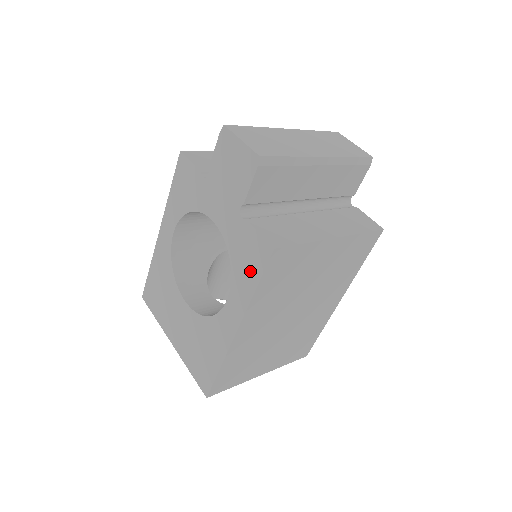
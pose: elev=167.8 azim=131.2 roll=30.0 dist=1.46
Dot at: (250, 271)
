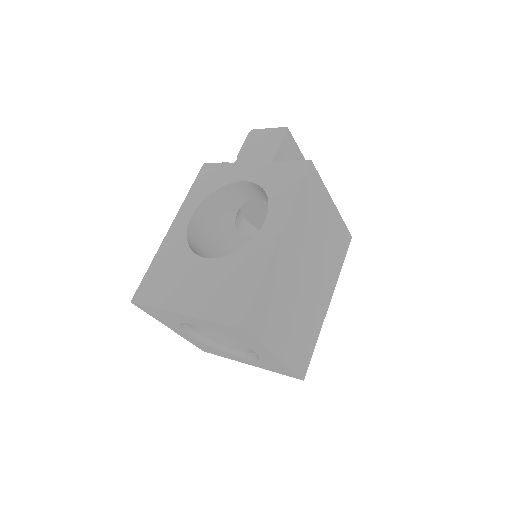
Dot at: (289, 185)
